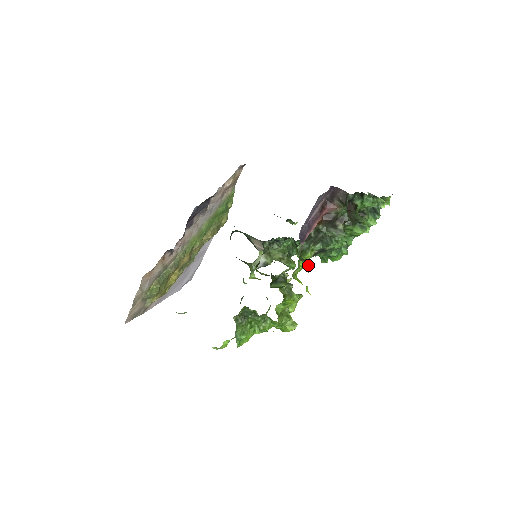
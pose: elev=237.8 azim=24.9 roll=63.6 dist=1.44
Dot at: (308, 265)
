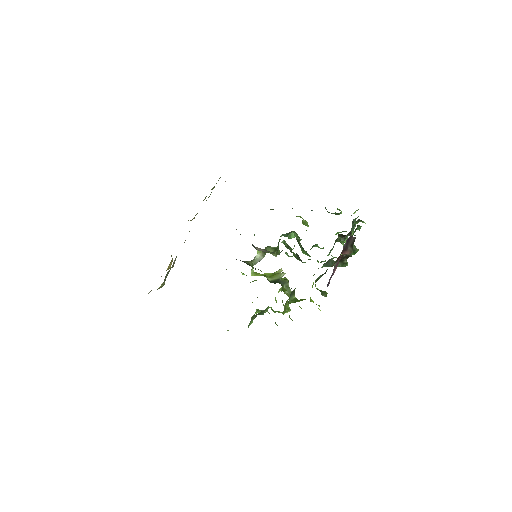
Dot at: occluded
